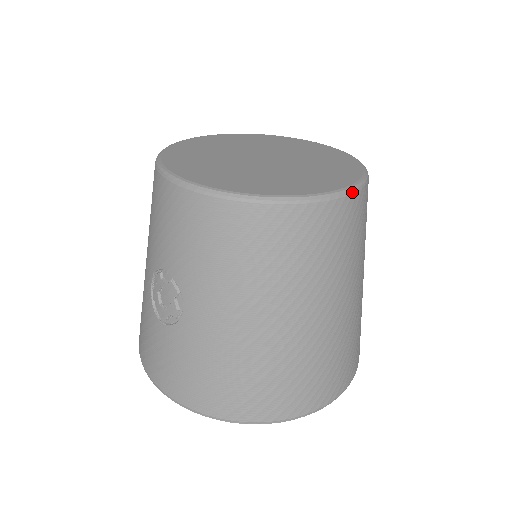
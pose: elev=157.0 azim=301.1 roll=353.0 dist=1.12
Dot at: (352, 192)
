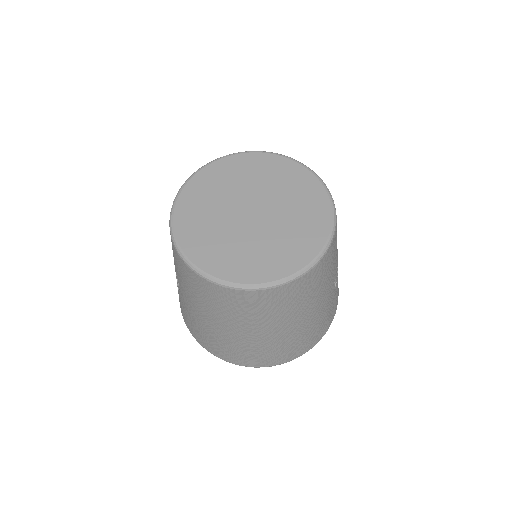
Dot at: (277, 286)
